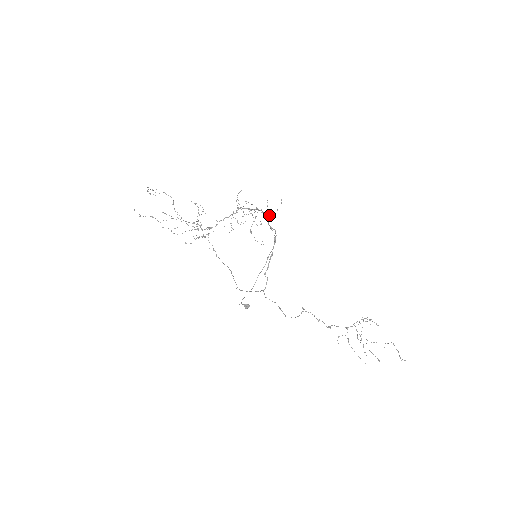
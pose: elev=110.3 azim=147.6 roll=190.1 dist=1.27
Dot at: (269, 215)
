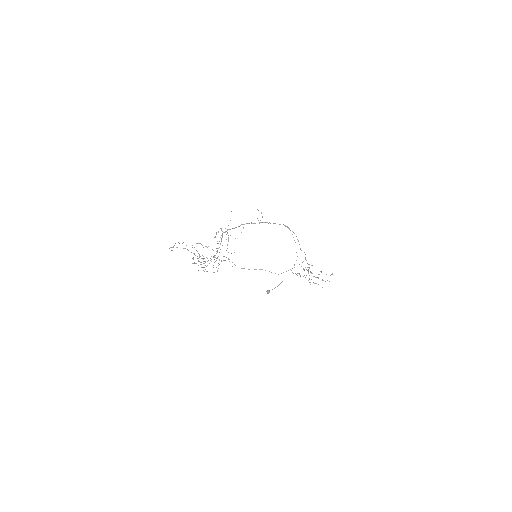
Dot at: (260, 222)
